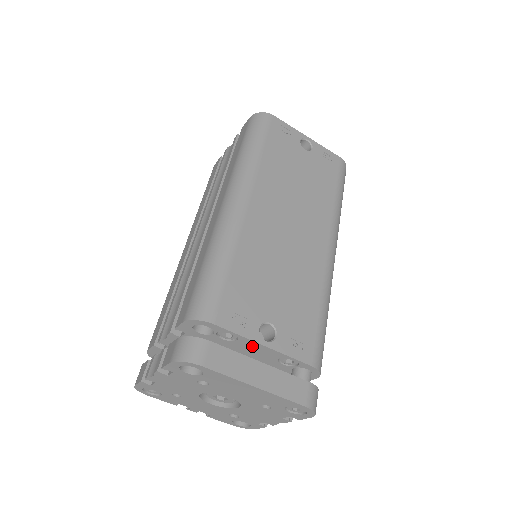
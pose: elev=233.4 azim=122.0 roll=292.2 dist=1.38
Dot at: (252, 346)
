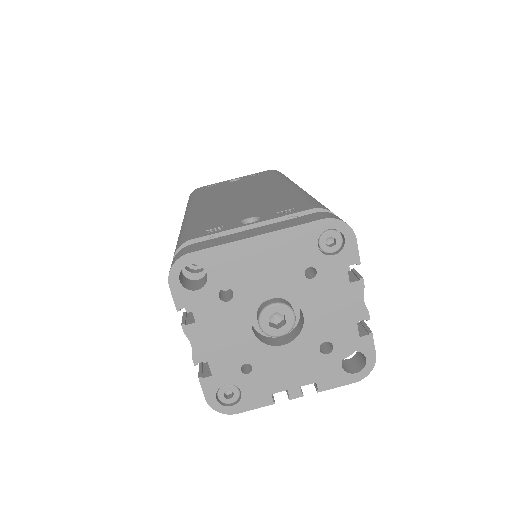
Dot at: occluded
